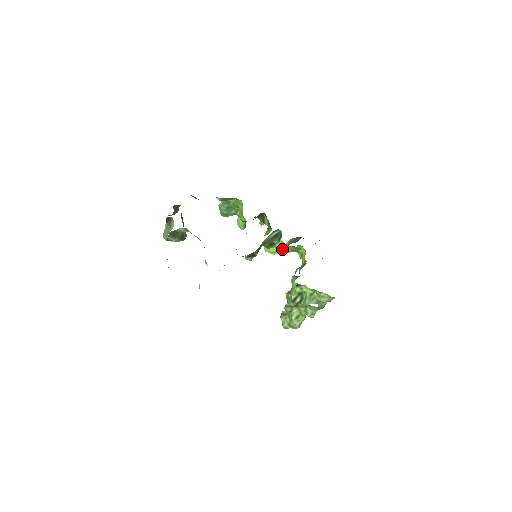
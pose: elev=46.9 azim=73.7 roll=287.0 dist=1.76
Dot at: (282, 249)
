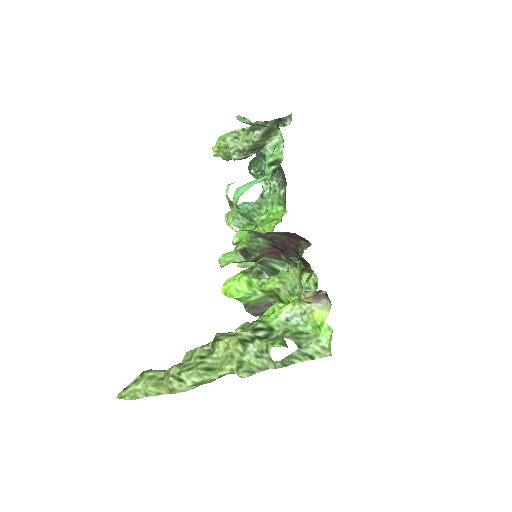
Dot at: (283, 279)
